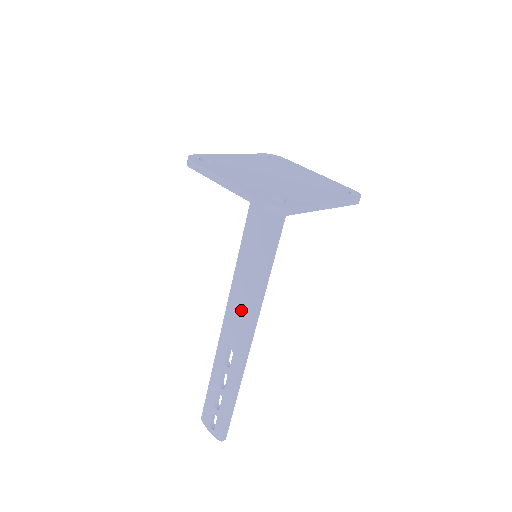
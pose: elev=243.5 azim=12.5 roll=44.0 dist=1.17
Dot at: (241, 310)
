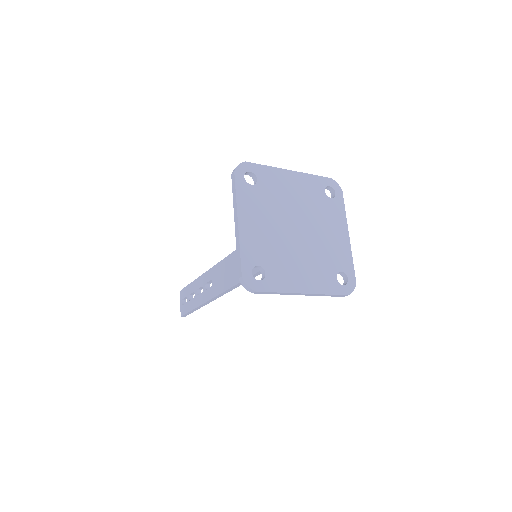
Dot at: (229, 272)
